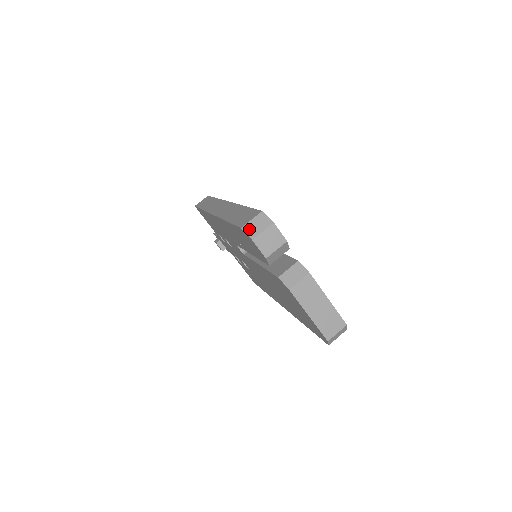
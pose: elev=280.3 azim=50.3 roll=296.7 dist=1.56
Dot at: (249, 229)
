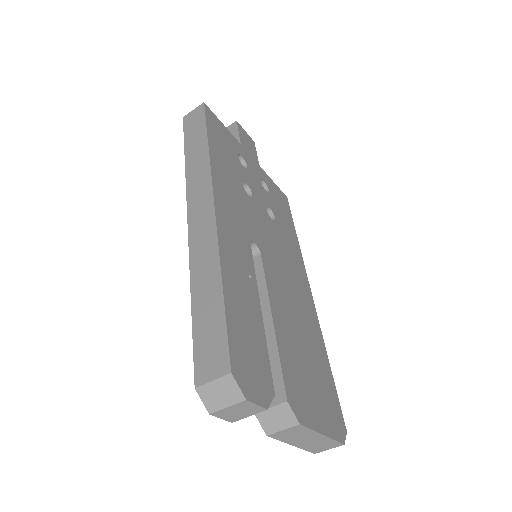
Dot at: (207, 395)
